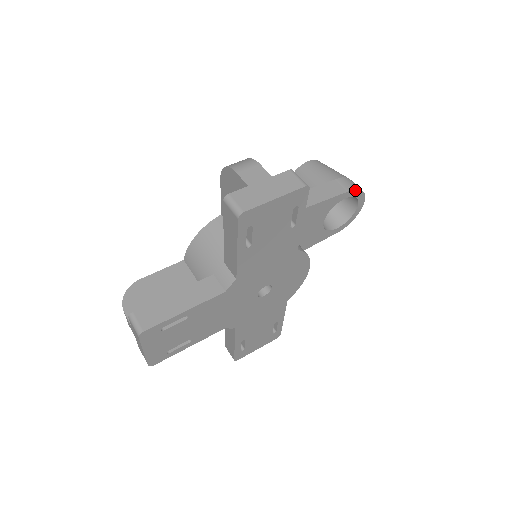
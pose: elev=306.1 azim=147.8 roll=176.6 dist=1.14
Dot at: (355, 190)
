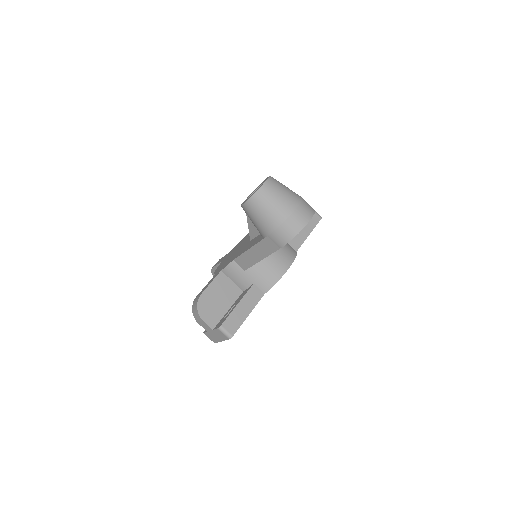
Dot at: (286, 243)
